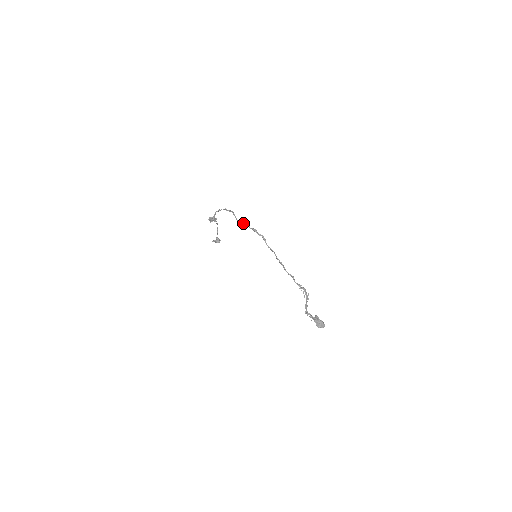
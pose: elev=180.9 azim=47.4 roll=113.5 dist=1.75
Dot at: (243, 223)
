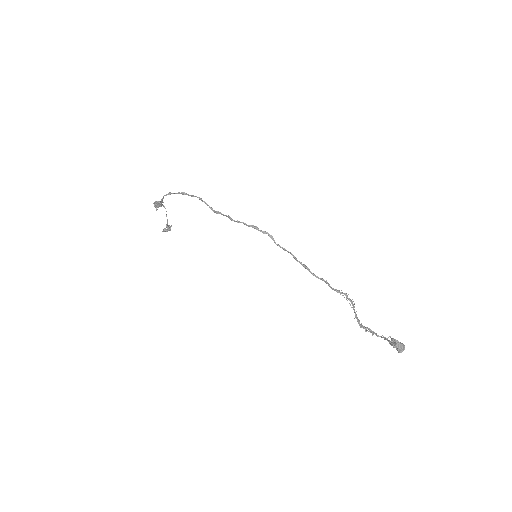
Dot at: (231, 218)
